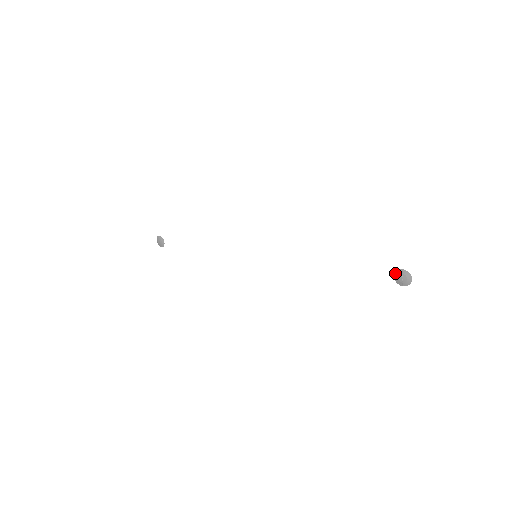
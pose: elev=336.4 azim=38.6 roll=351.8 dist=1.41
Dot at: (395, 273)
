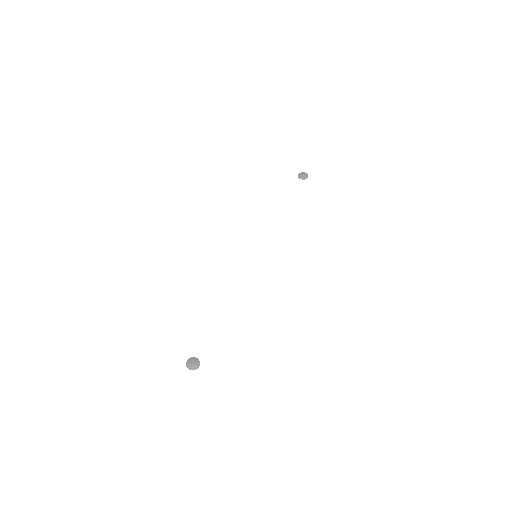
Dot at: (299, 178)
